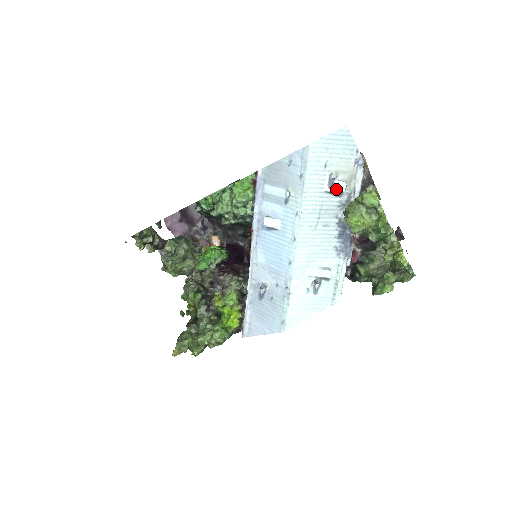
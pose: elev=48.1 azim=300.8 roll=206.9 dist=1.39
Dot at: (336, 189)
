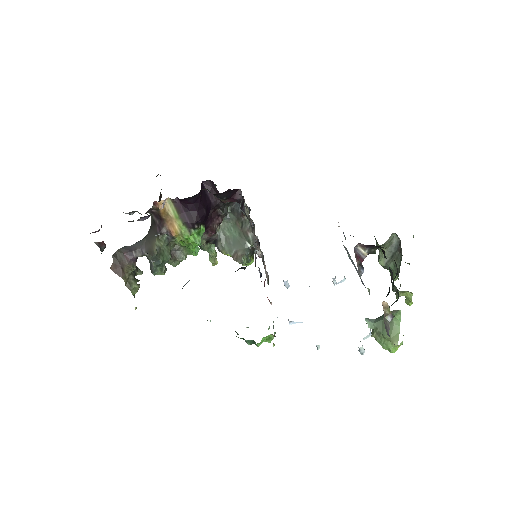
Dot at: occluded
